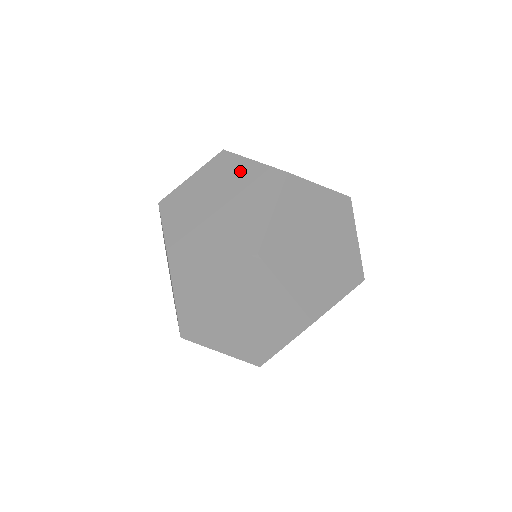
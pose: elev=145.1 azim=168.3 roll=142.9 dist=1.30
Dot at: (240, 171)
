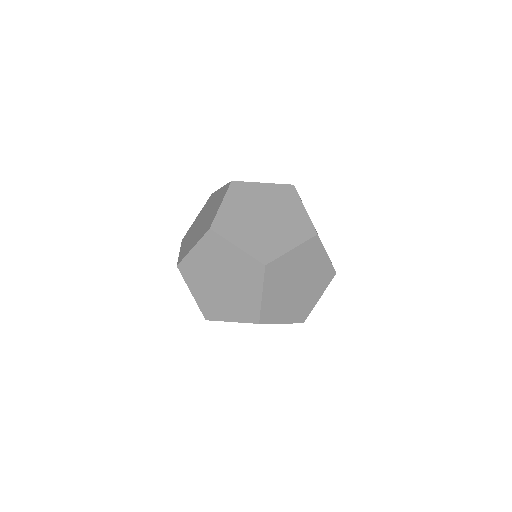
Dot at: (293, 208)
